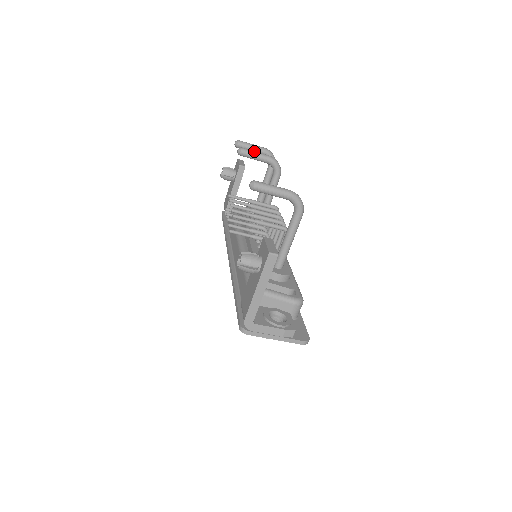
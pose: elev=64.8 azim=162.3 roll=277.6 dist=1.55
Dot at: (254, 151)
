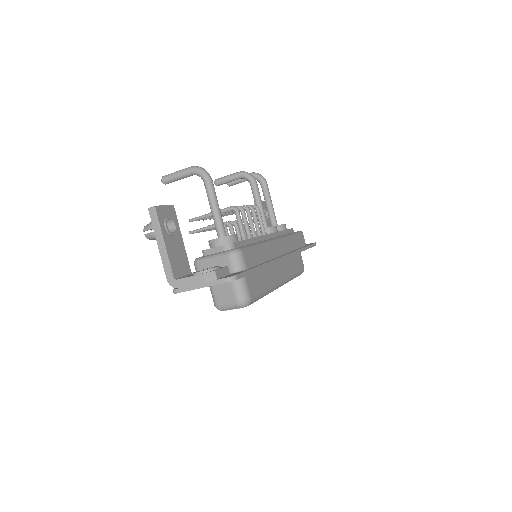
Dot at: (226, 176)
